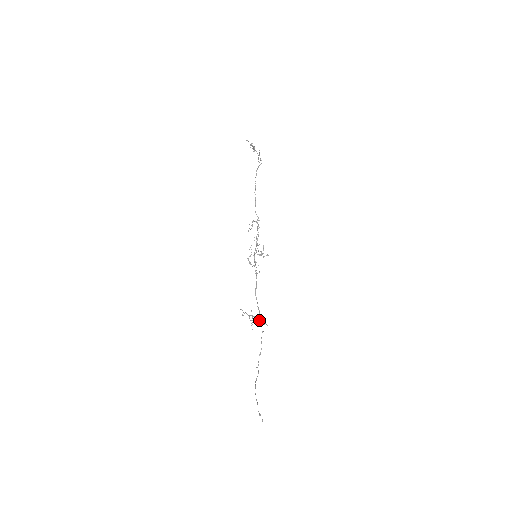
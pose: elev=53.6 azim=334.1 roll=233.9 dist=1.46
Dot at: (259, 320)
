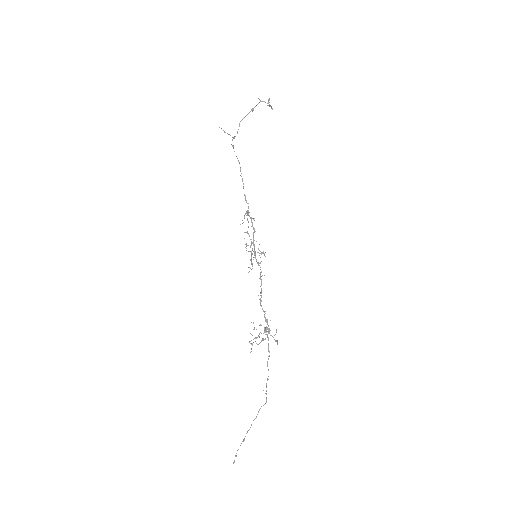
Dot at: (271, 335)
